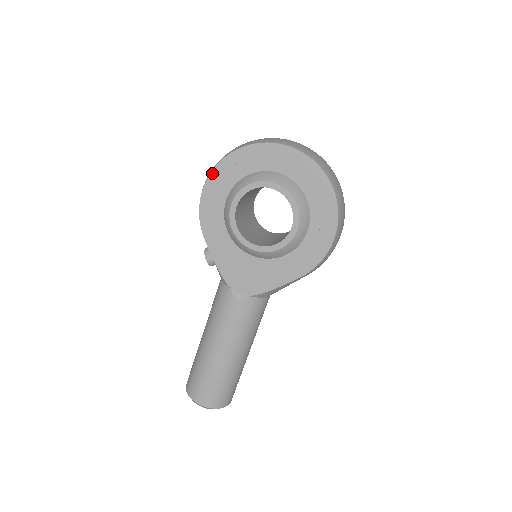
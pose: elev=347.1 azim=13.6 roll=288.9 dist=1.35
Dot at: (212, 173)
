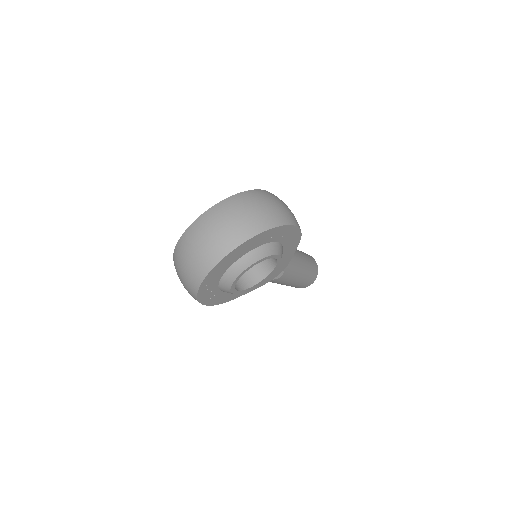
Dot at: (201, 303)
